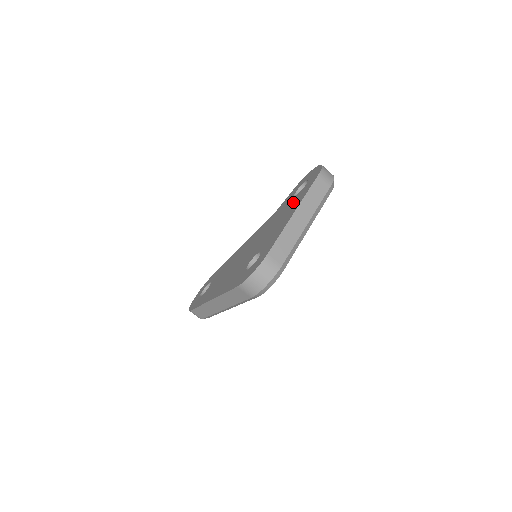
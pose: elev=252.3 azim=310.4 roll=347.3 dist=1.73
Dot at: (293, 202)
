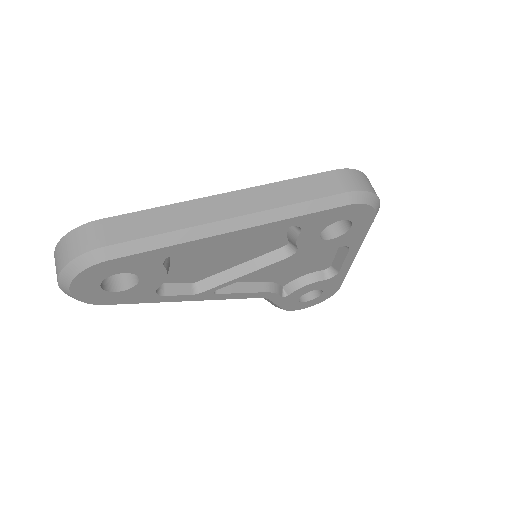
Dot at: occluded
